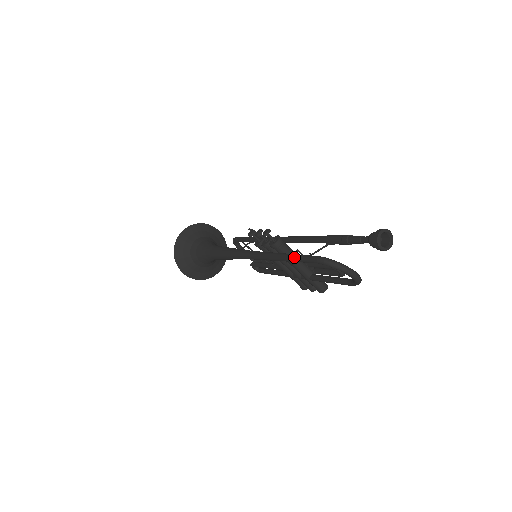
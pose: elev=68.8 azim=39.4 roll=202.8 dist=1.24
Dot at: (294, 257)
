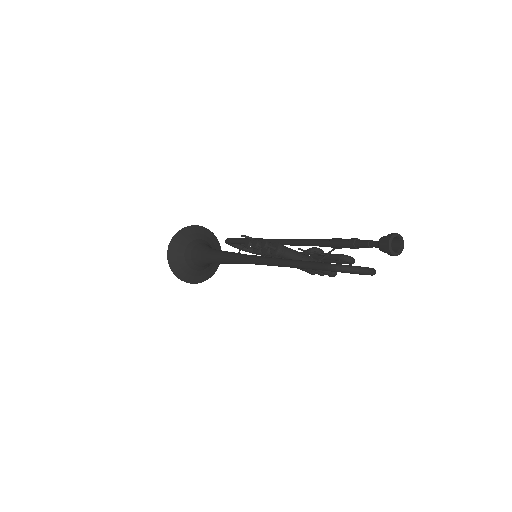
Dot at: (302, 265)
